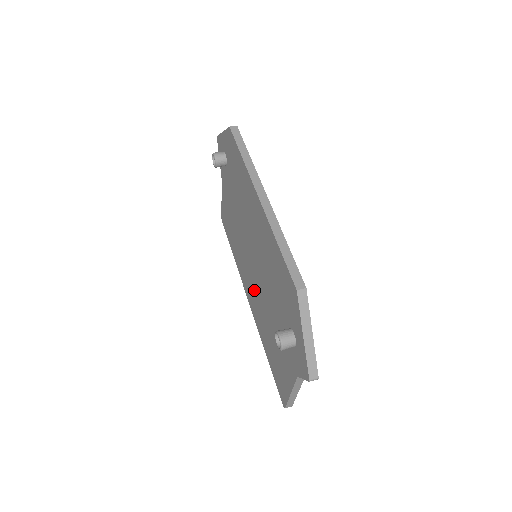
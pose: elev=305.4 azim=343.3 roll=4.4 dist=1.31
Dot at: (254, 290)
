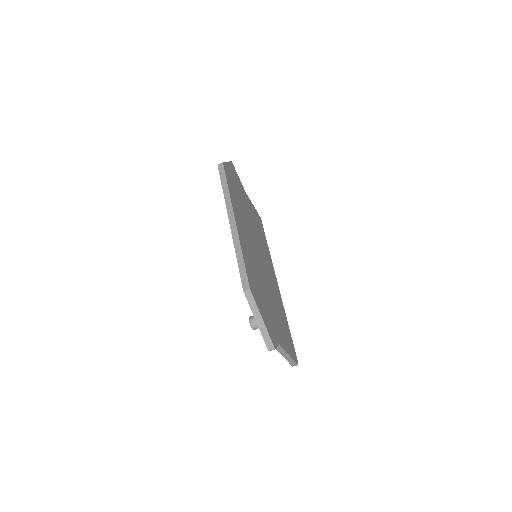
Dot at: occluded
